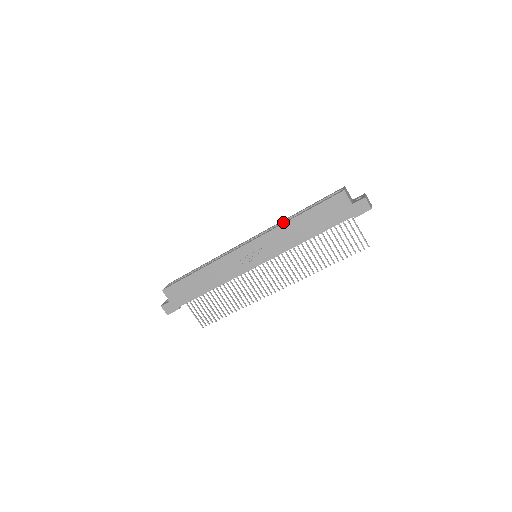
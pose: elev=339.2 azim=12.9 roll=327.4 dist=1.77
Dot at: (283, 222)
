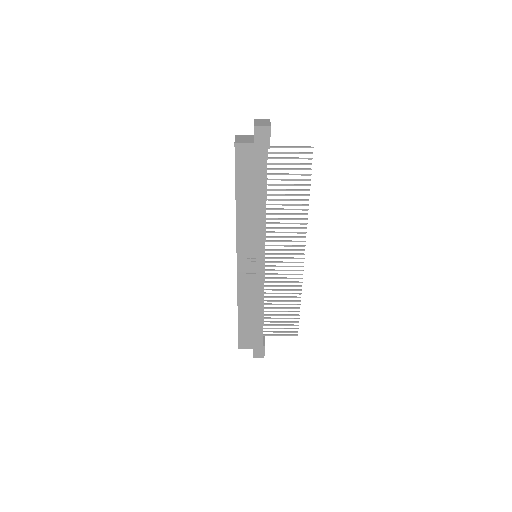
Dot at: occluded
